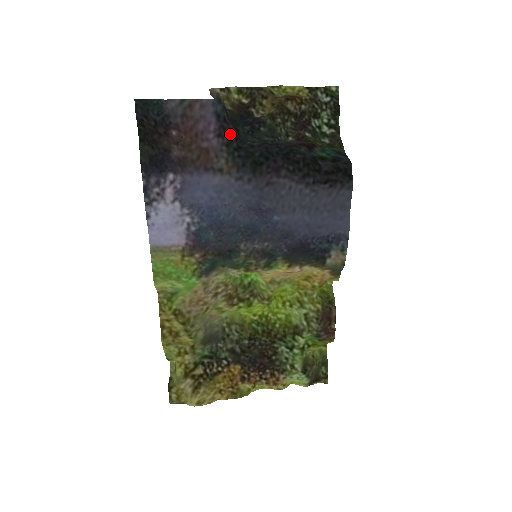
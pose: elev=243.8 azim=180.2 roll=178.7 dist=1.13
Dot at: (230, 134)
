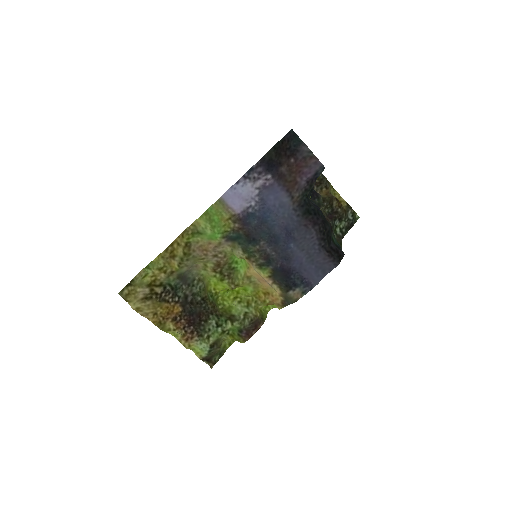
Dot at: (311, 187)
